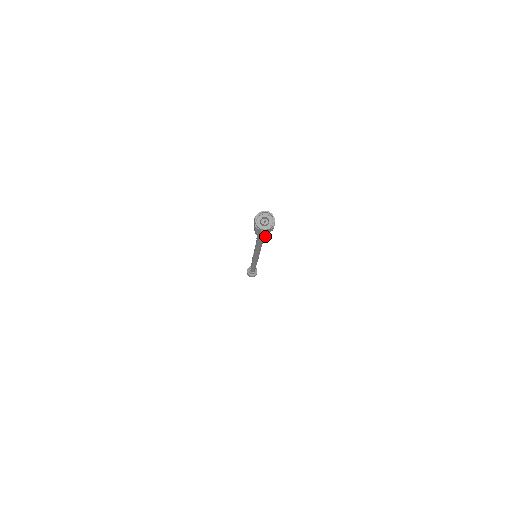
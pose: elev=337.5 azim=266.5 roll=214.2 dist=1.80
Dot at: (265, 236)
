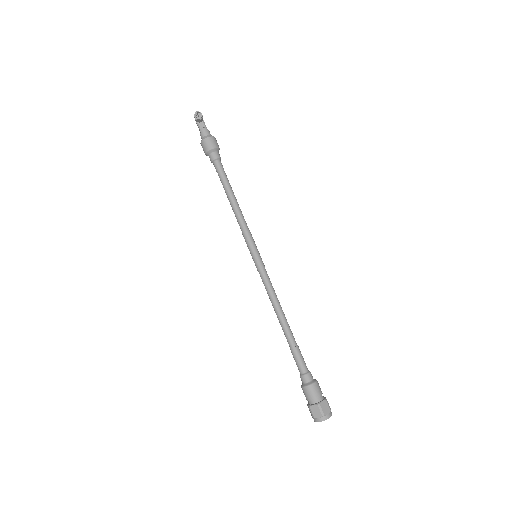
Dot at: occluded
